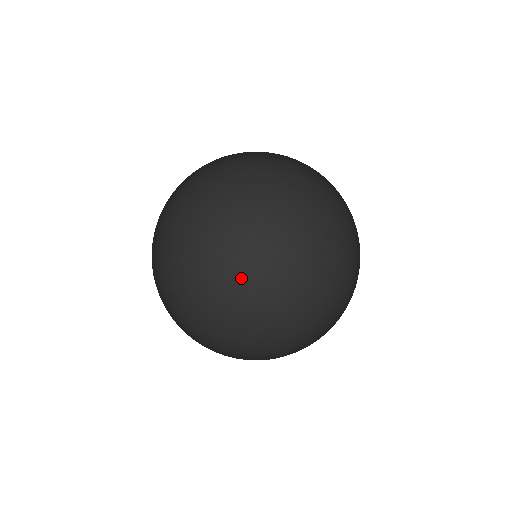
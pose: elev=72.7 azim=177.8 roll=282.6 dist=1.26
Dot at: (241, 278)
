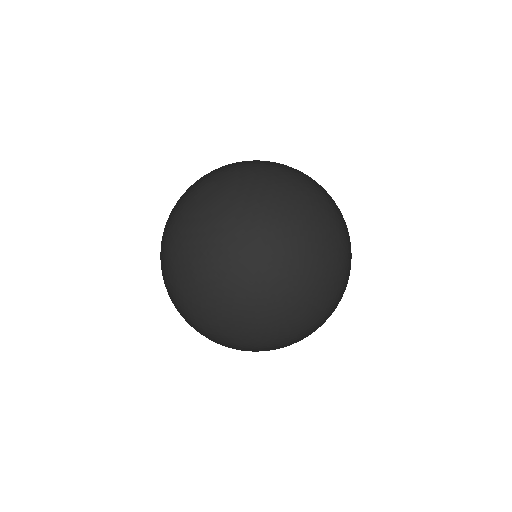
Dot at: (188, 241)
